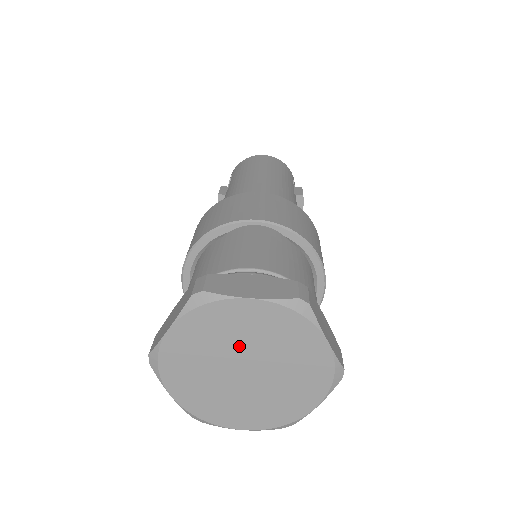
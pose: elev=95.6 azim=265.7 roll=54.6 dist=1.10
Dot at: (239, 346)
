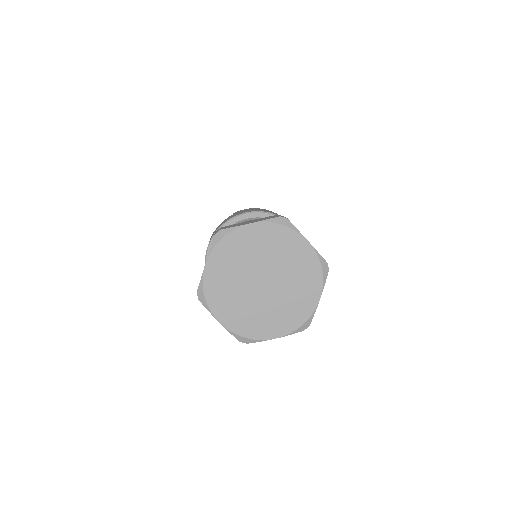
Dot at: (276, 264)
